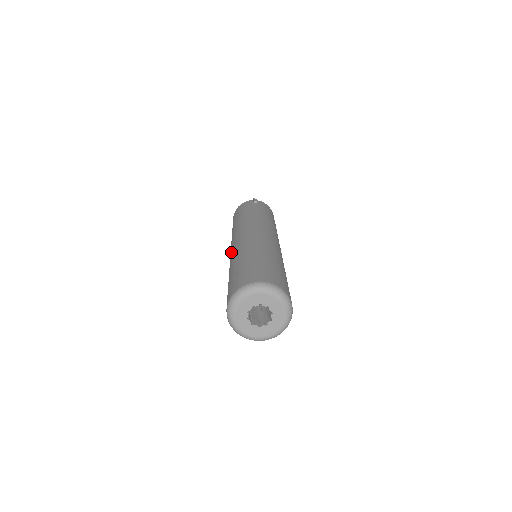
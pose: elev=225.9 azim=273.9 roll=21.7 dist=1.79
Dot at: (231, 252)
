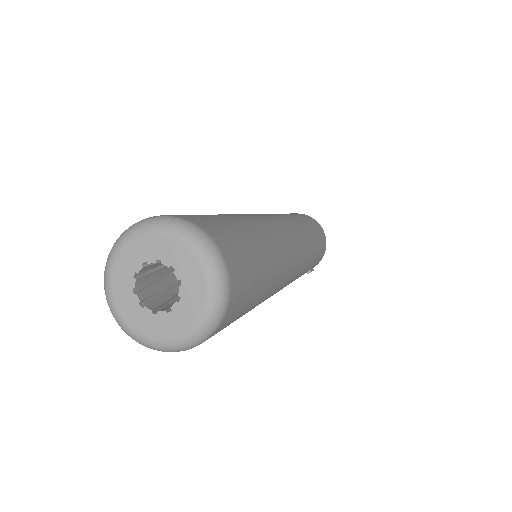
Dot at: occluded
